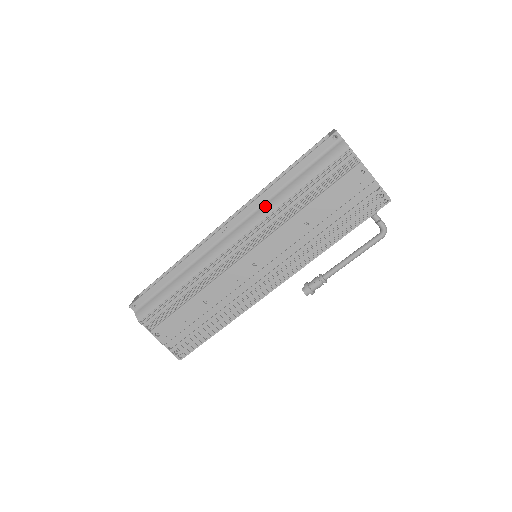
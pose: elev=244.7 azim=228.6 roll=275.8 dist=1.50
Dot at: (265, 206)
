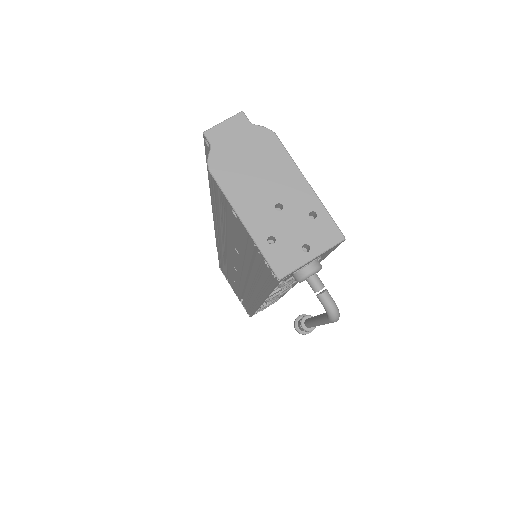
Dot at: occluded
